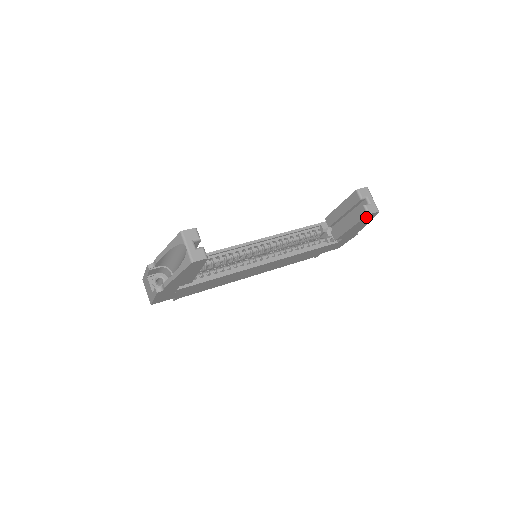
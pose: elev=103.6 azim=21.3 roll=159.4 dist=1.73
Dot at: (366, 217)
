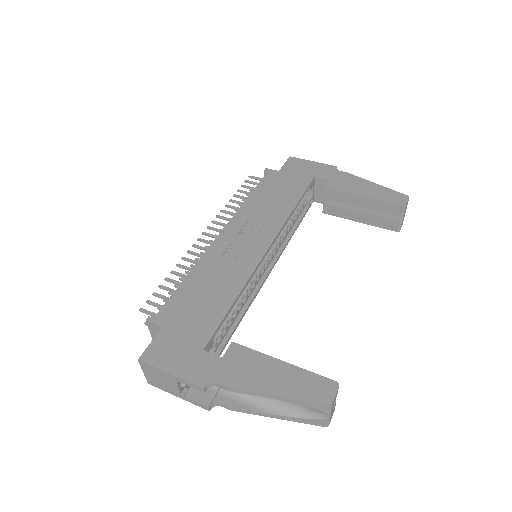
Dot at: (390, 227)
